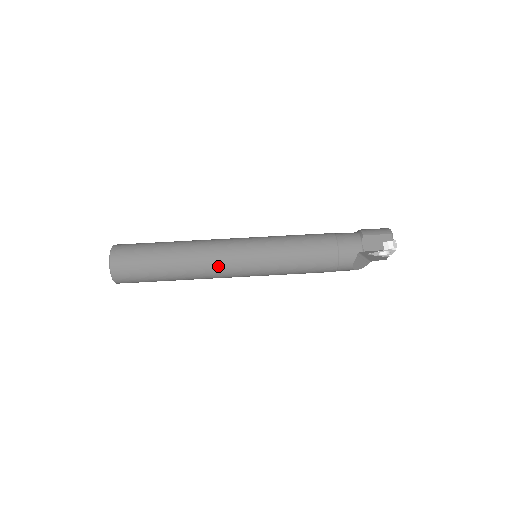
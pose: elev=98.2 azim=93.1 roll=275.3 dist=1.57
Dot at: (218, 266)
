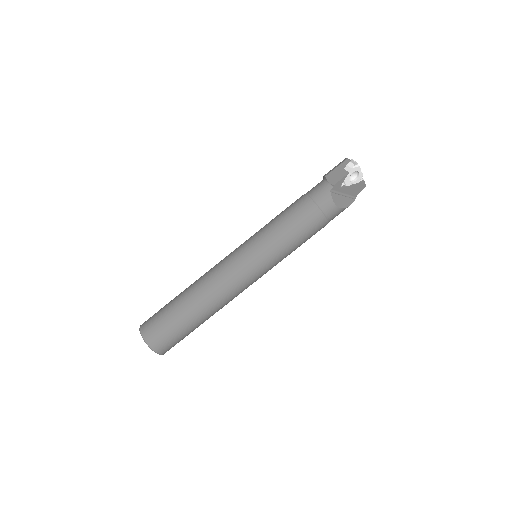
Dot at: (226, 280)
